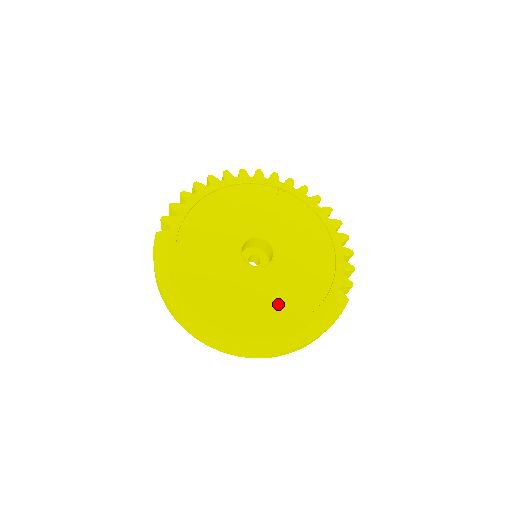
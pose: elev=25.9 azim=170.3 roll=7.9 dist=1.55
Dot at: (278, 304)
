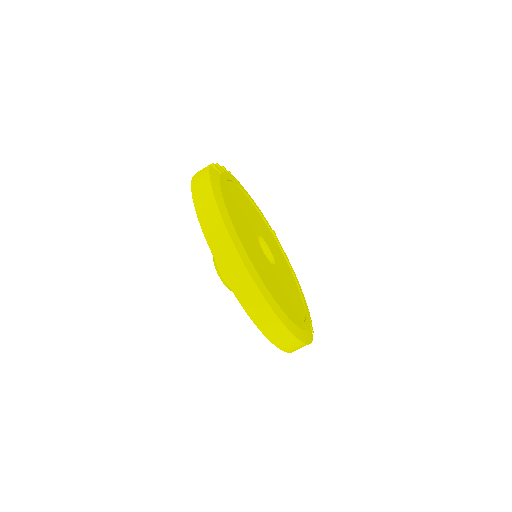
Dot at: (282, 295)
